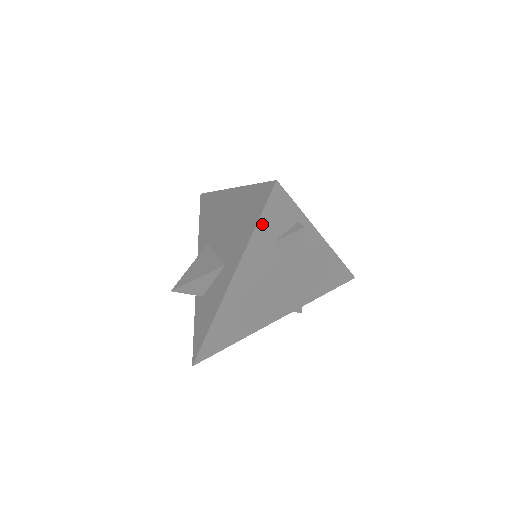
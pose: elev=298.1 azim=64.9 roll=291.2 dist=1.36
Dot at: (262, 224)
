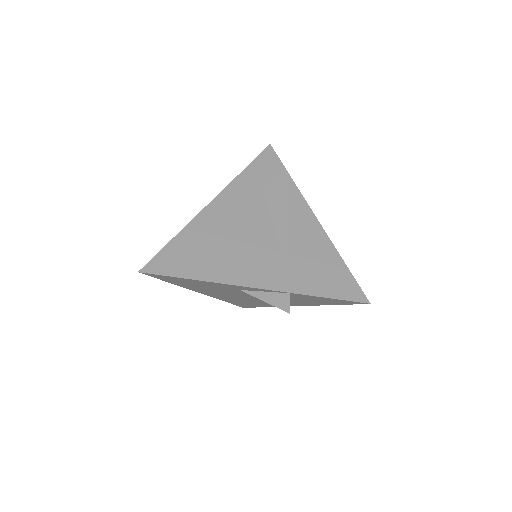
Dot at: (253, 168)
